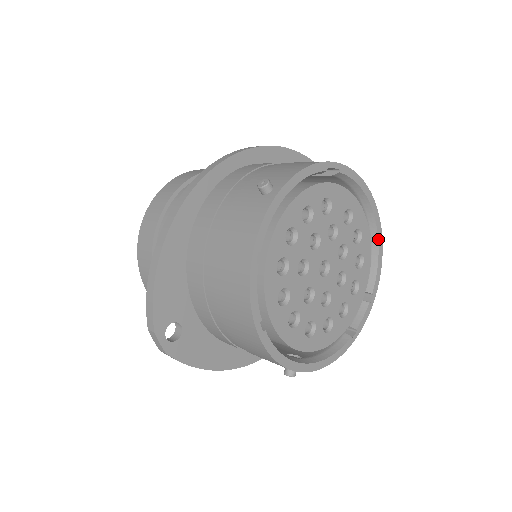
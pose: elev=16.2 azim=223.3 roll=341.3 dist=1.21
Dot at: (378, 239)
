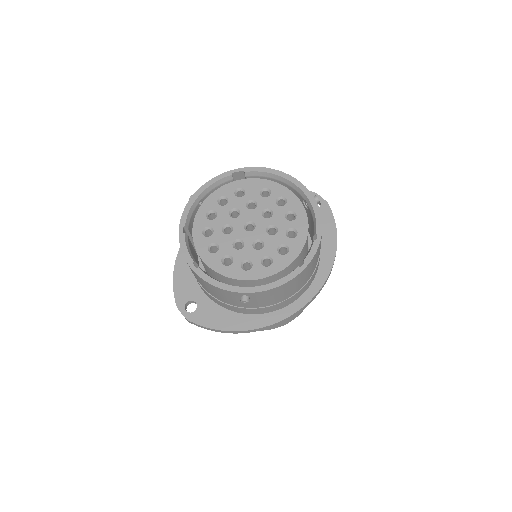
Dot at: (307, 197)
